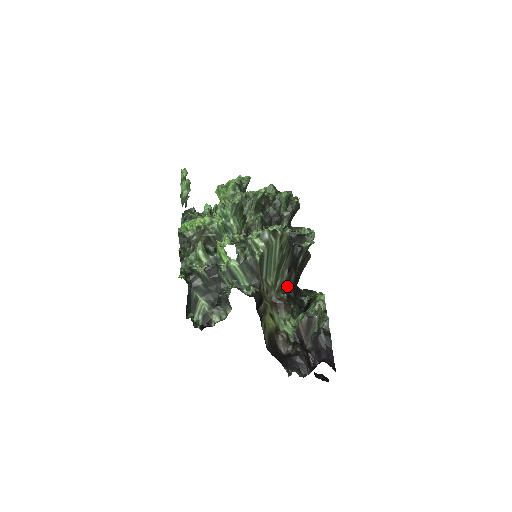
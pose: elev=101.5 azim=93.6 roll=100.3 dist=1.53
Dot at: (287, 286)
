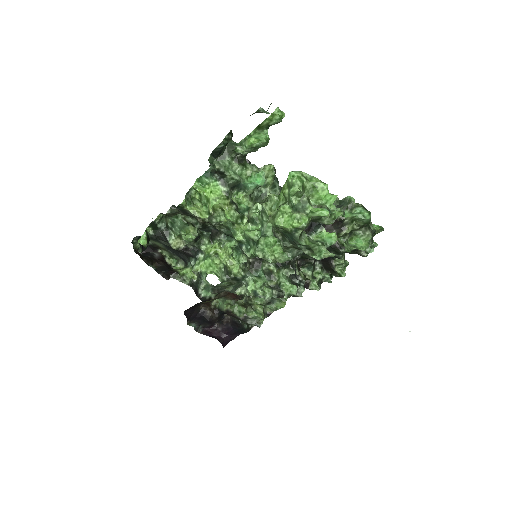
Dot at: occluded
